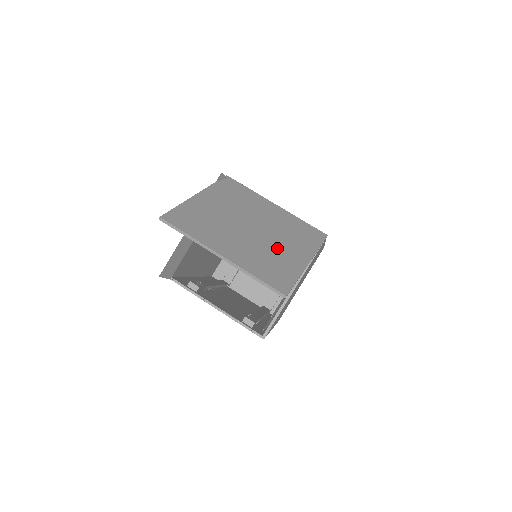
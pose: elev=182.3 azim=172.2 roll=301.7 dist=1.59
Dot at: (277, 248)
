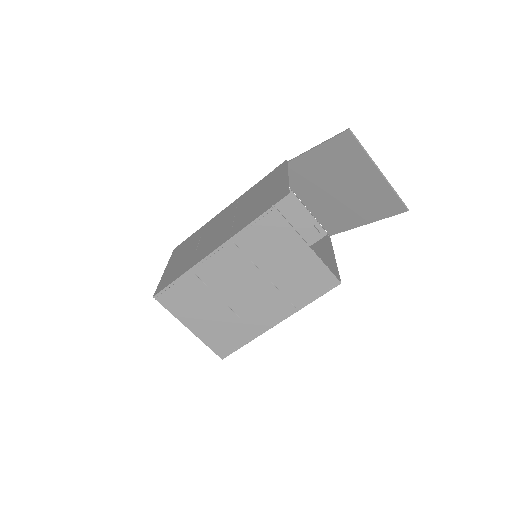
Dot at: (359, 204)
